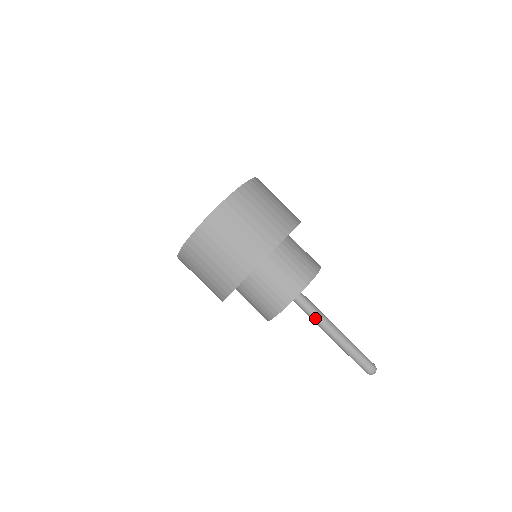
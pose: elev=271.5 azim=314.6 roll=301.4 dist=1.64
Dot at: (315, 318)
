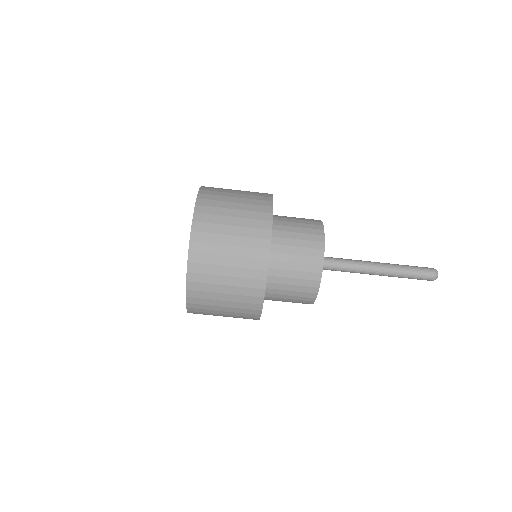
Dot at: (351, 267)
